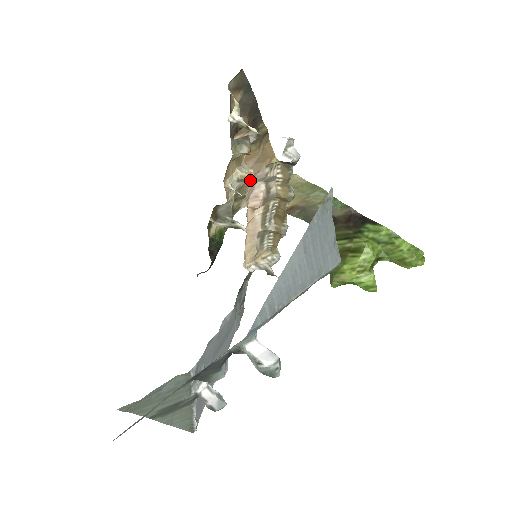
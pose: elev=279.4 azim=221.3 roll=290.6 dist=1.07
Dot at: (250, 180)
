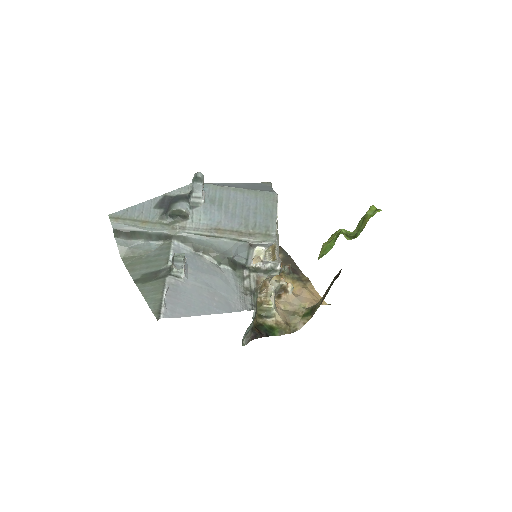
Dot at: occluded
